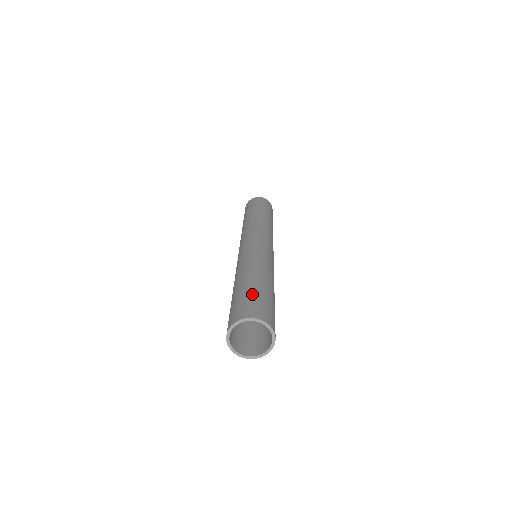
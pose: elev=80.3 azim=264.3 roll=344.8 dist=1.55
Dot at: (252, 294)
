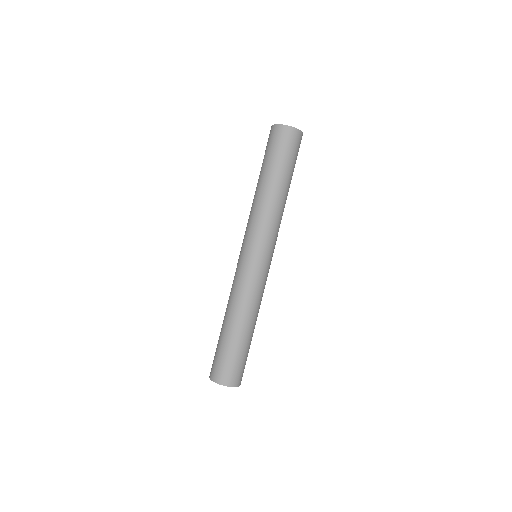
Dot at: (237, 357)
